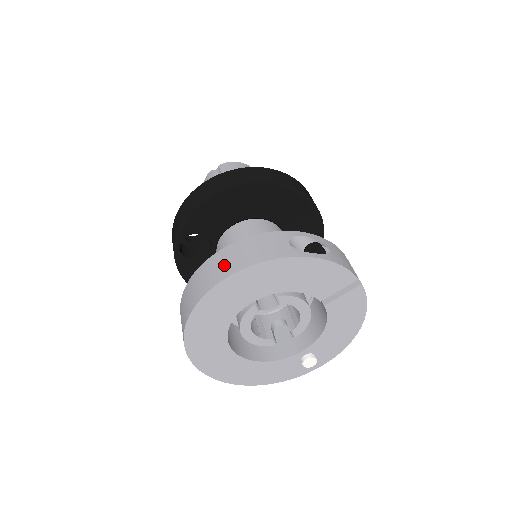
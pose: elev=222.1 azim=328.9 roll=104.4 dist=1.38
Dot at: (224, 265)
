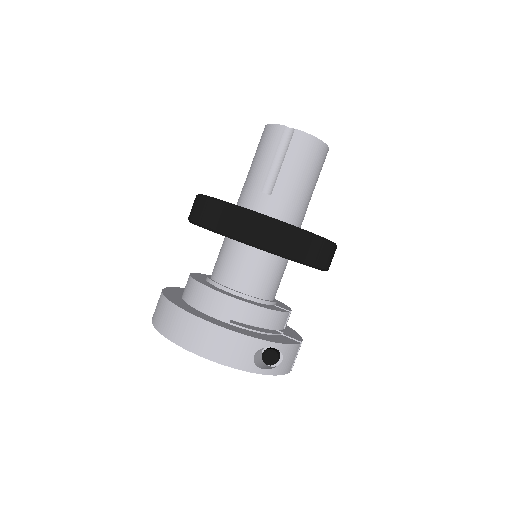
Dot at: (199, 340)
